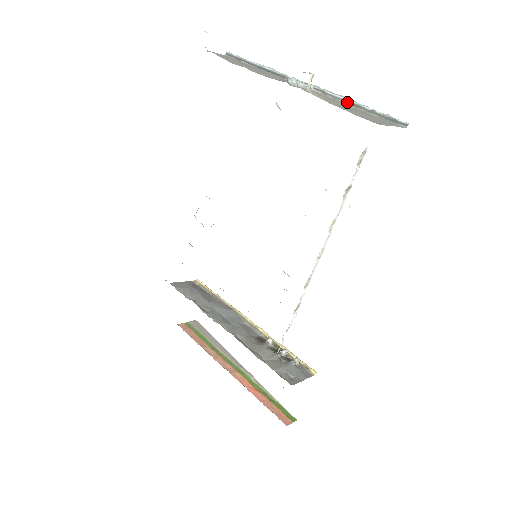
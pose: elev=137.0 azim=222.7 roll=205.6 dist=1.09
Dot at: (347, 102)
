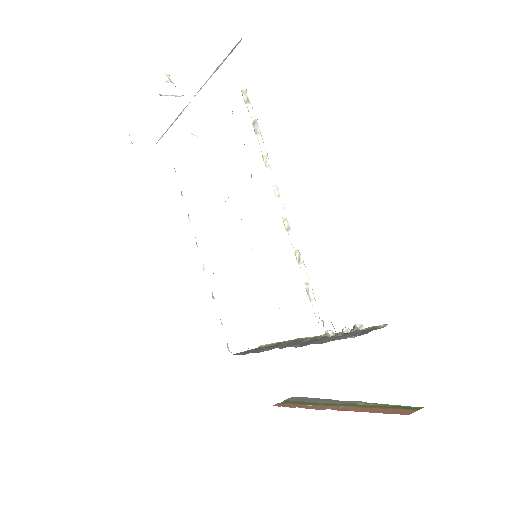
Dot at: (211, 76)
